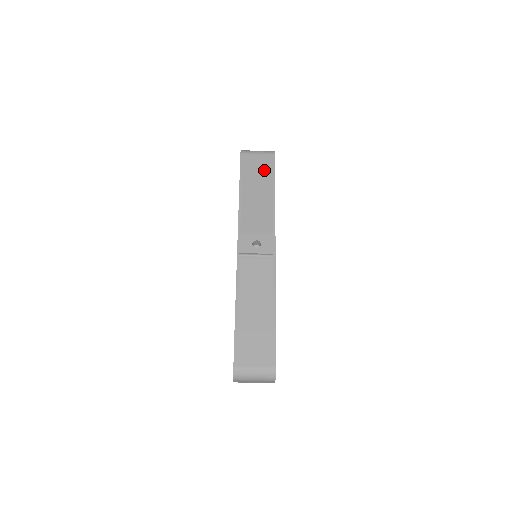
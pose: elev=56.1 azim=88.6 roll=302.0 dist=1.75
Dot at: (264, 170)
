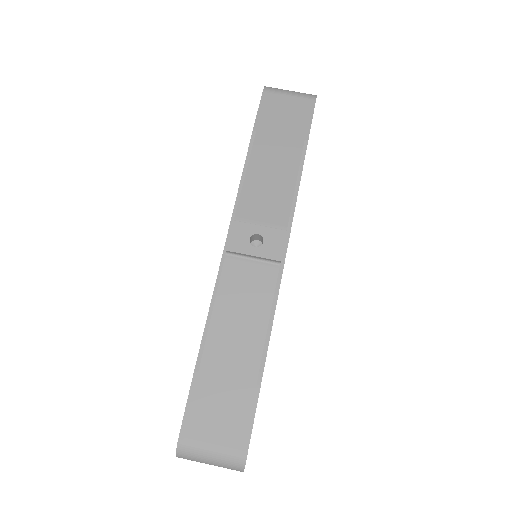
Dot at: (294, 122)
